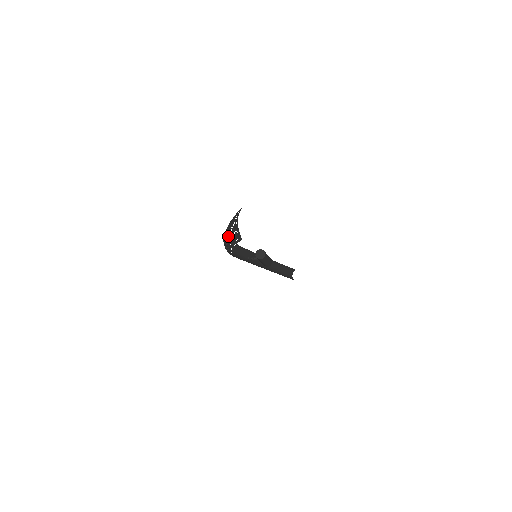
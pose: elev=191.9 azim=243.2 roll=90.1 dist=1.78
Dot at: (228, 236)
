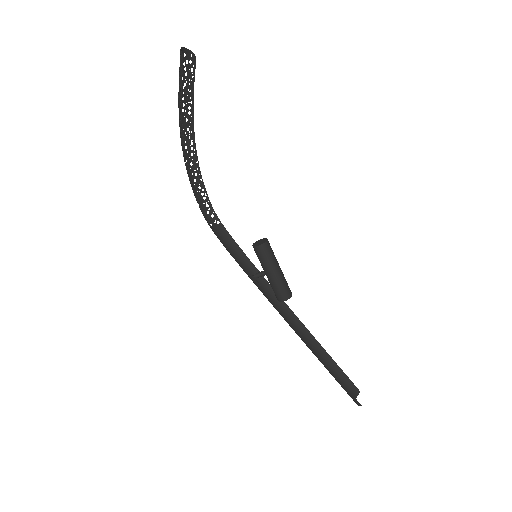
Dot at: (178, 104)
